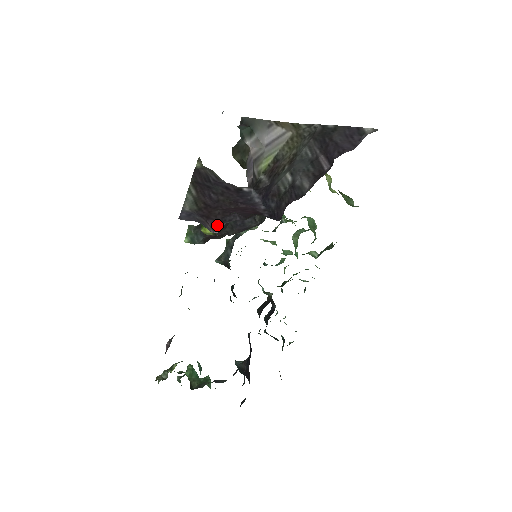
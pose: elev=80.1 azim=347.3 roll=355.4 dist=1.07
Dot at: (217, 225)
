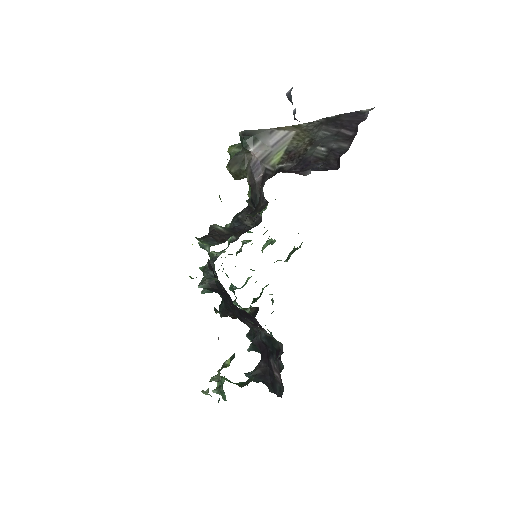
Dot at: (303, 173)
